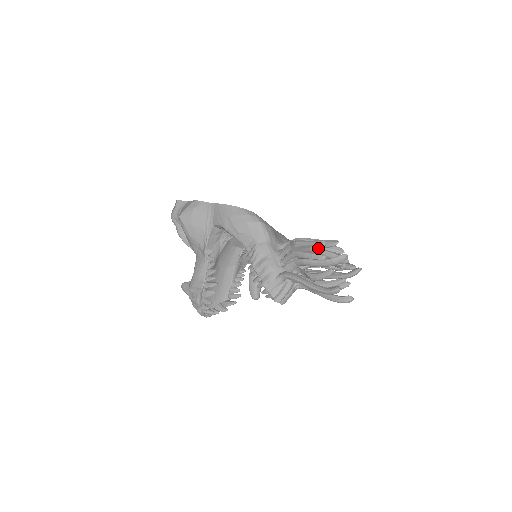
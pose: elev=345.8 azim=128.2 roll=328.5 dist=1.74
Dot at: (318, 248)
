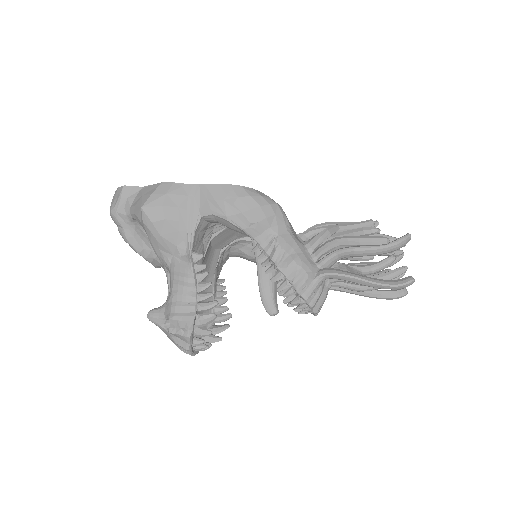
Dot at: (376, 230)
